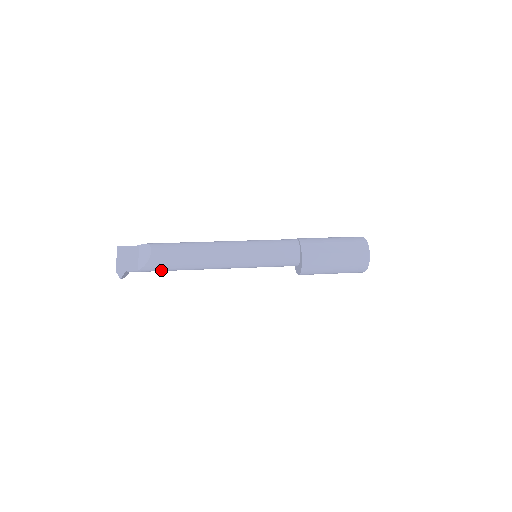
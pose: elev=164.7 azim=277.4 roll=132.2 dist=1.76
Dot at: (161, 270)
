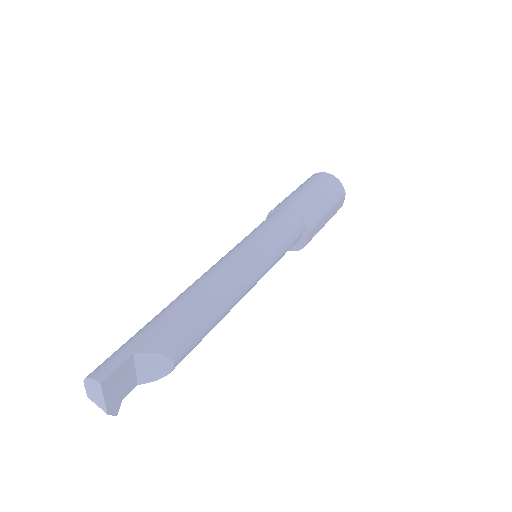
Dot at: occluded
